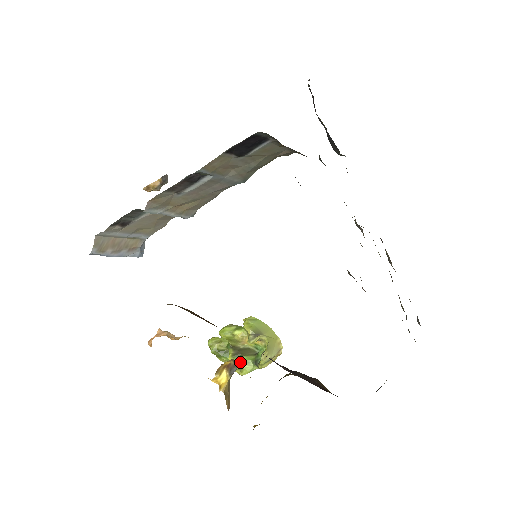
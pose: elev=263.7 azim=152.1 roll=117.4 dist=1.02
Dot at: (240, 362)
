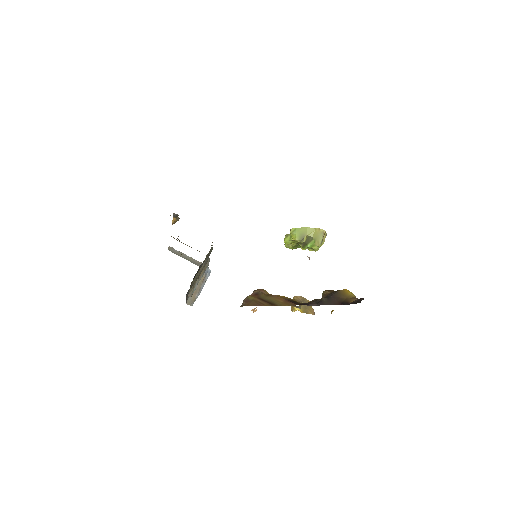
Dot at: occluded
